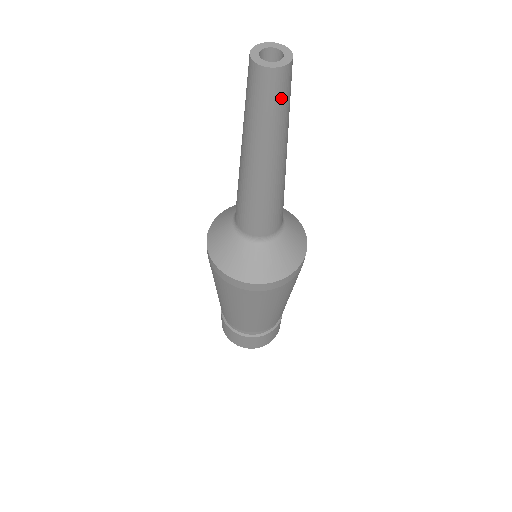
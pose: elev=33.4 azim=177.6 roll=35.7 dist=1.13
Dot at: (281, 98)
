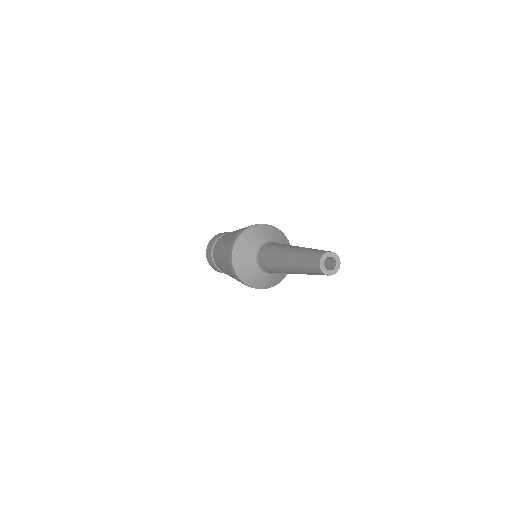
Dot at: occluded
